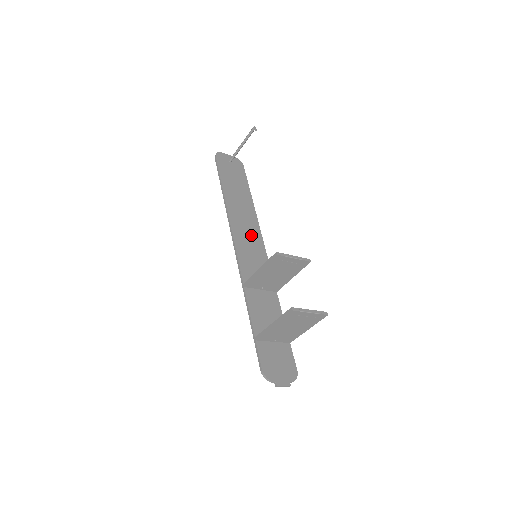
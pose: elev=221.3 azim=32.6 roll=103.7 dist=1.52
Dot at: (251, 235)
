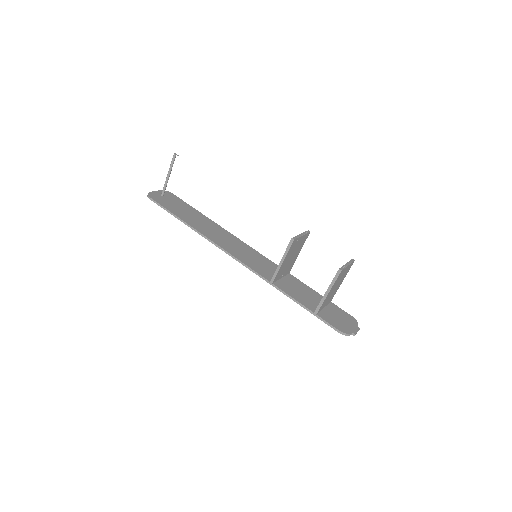
Dot at: (234, 243)
